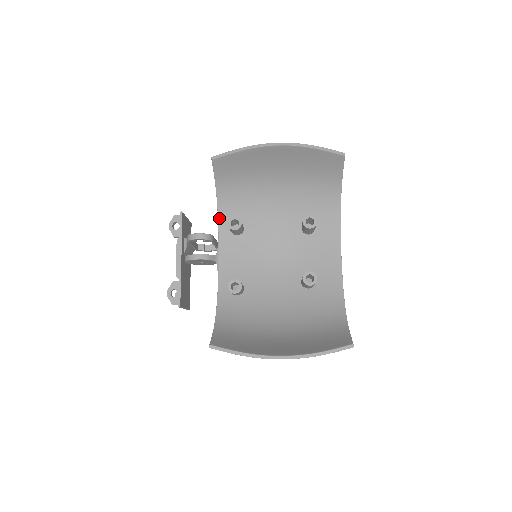
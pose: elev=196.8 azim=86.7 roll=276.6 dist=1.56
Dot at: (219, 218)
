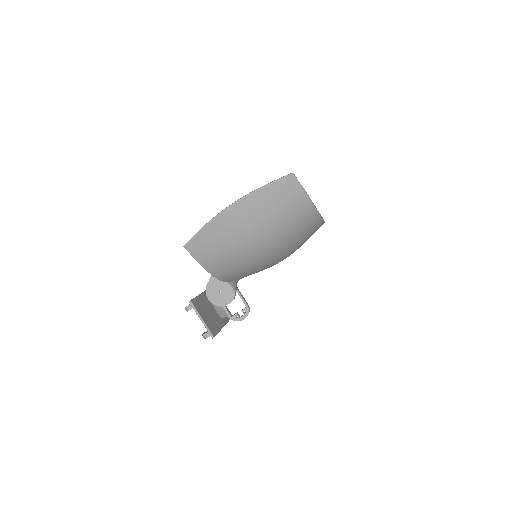
Dot at: occluded
